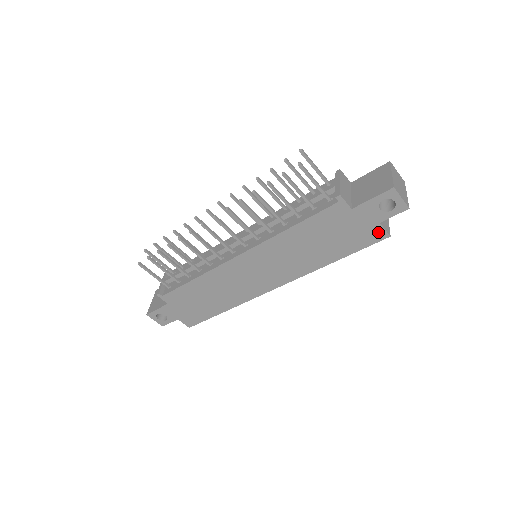
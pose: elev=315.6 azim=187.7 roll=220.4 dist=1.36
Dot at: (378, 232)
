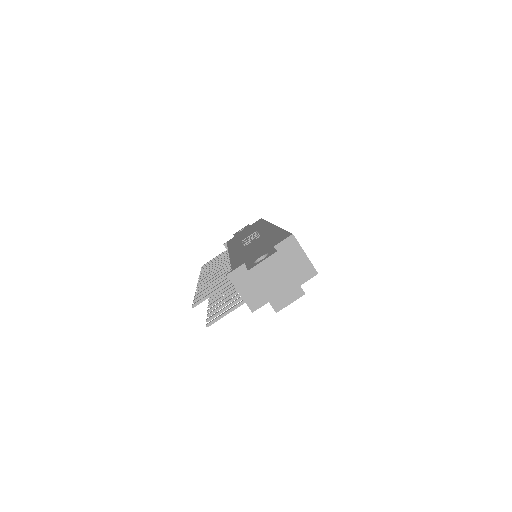
Dot at: (306, 279)
